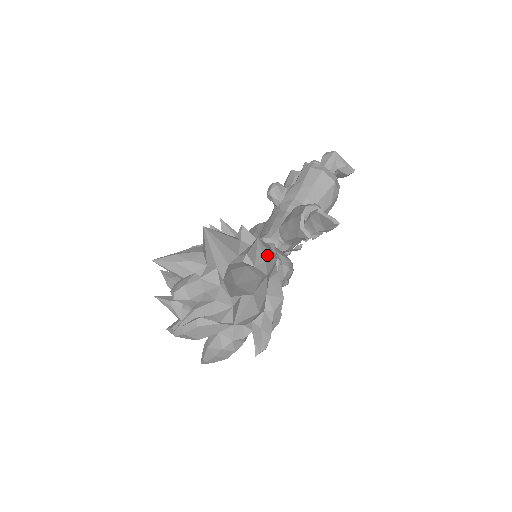
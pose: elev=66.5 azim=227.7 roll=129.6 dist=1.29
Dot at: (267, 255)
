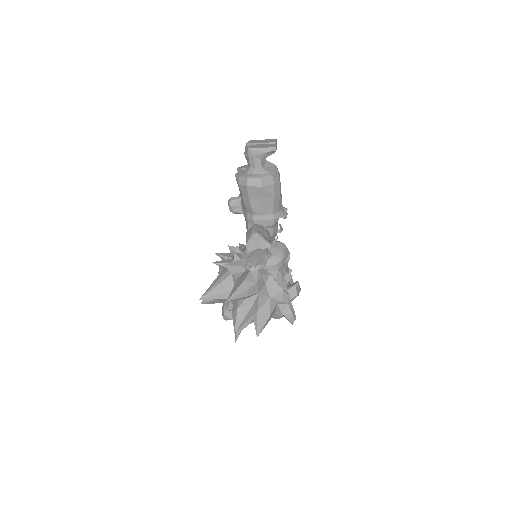
Dot at: (245, 294)
